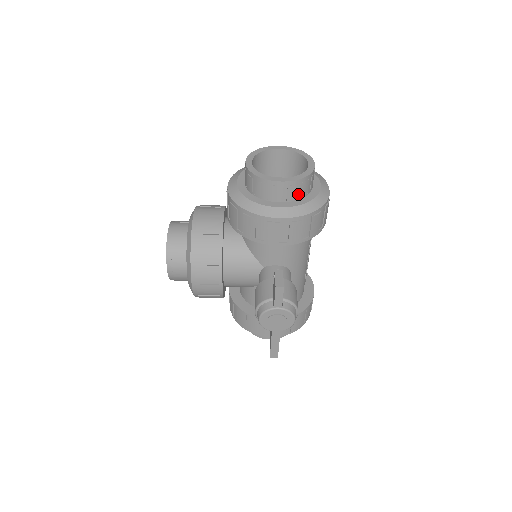
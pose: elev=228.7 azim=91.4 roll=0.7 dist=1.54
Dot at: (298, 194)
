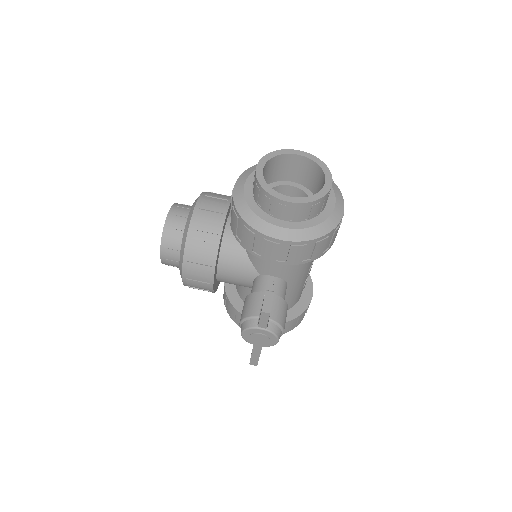
Dot at: (306, 215)
